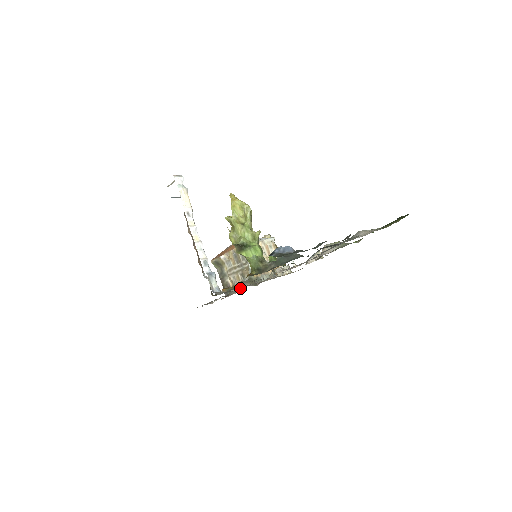
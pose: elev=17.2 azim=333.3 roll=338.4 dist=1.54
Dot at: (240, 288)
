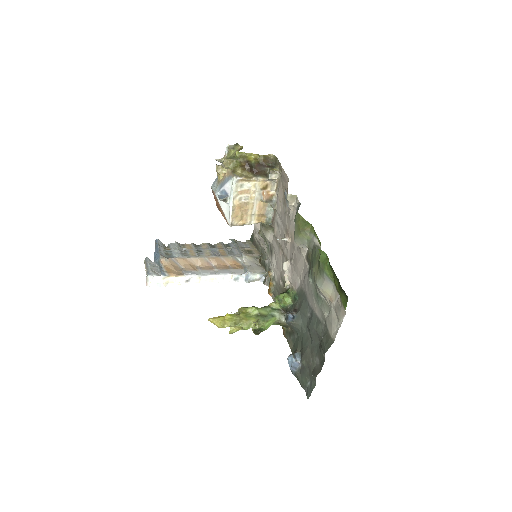
Dot at: (267, 242)
